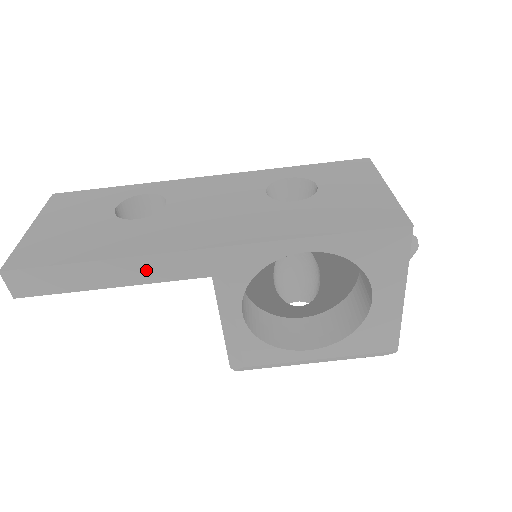
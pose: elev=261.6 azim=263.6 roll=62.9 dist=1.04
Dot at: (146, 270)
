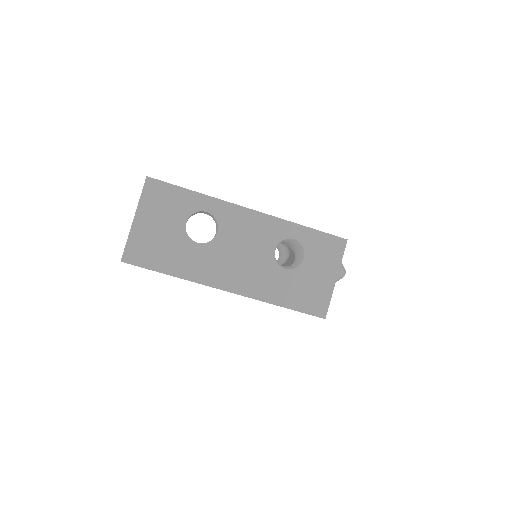
Dot at: occluded
